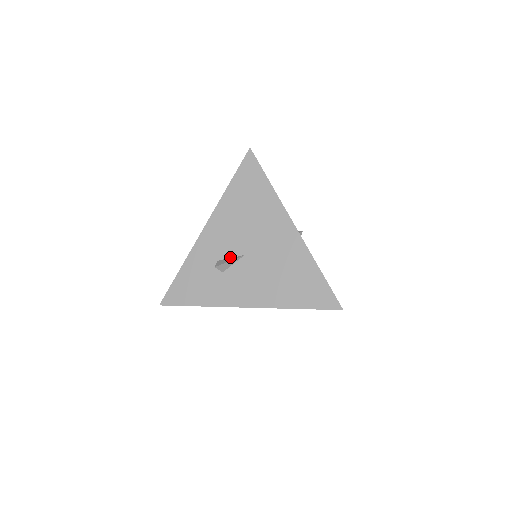
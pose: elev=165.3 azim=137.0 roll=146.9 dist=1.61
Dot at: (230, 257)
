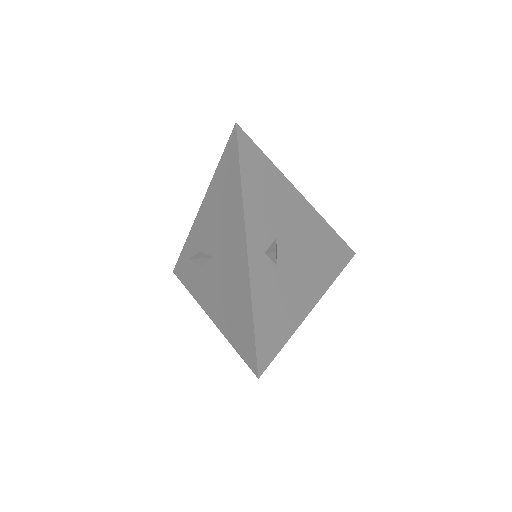
Dot at: (206, 253)
